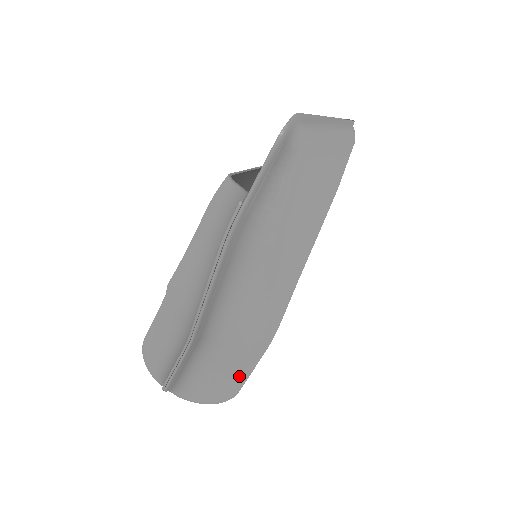
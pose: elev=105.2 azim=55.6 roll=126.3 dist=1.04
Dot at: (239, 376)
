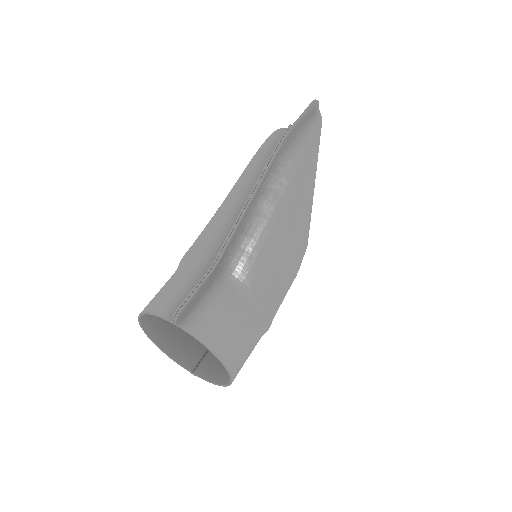
Dot at: (244, 332)
